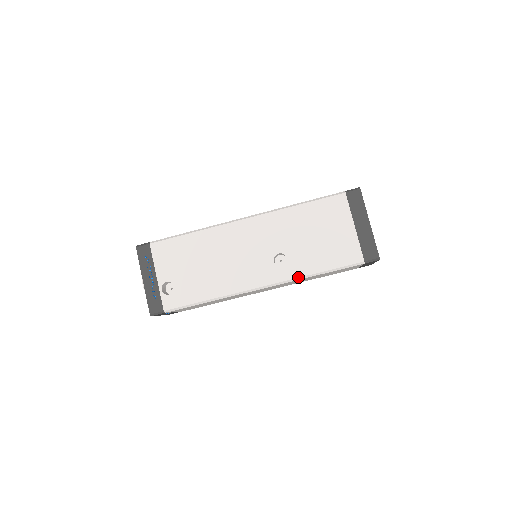
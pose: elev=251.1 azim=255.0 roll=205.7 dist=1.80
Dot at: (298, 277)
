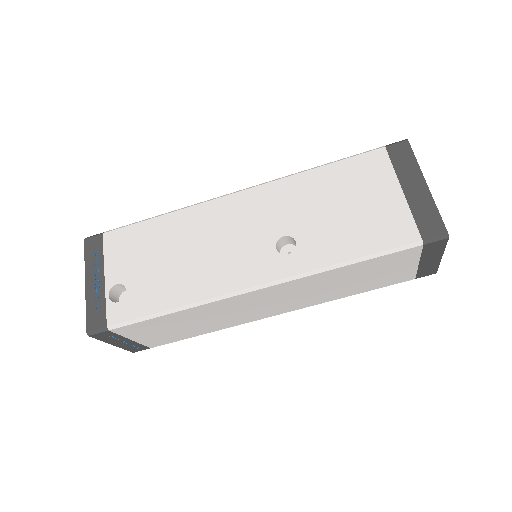
Dot at: (313, 269)
